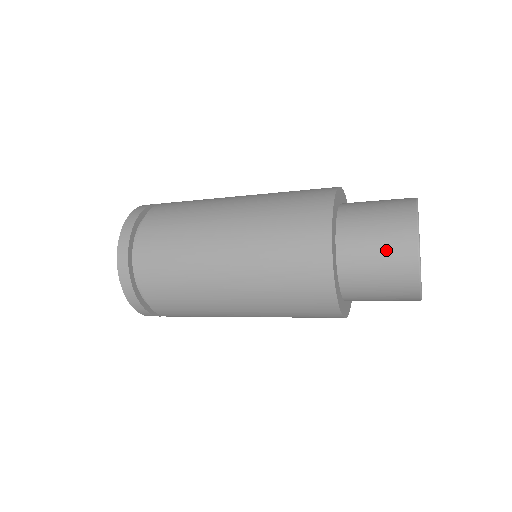
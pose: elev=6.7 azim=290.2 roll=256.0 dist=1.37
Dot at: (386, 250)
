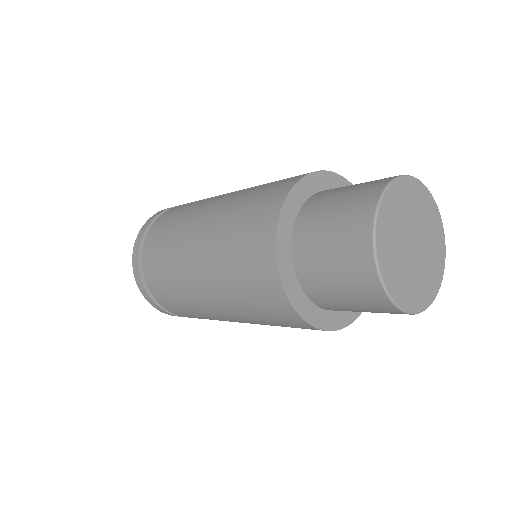
Dot at: (339, 243)
